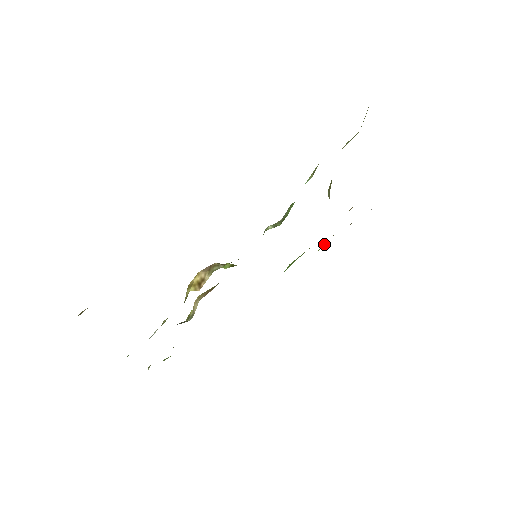
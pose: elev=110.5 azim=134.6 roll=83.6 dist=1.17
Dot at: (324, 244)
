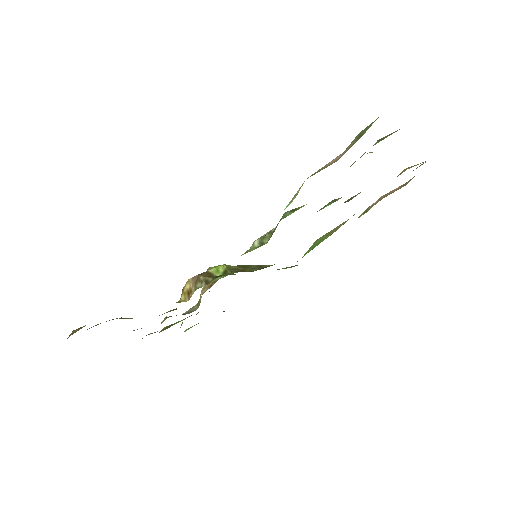
Dot at: (368, 209)
